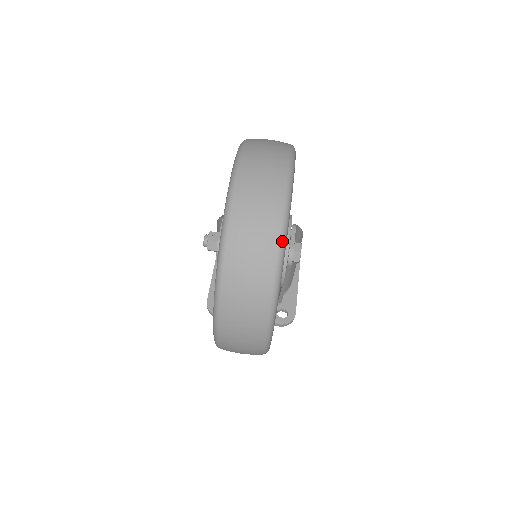
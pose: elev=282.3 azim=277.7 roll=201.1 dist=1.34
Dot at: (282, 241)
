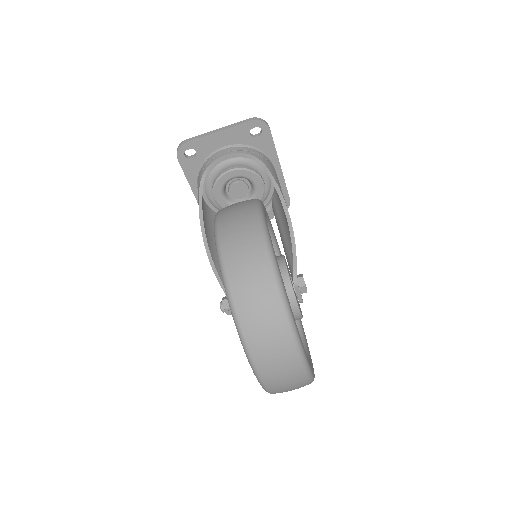
Dot at: occluded
